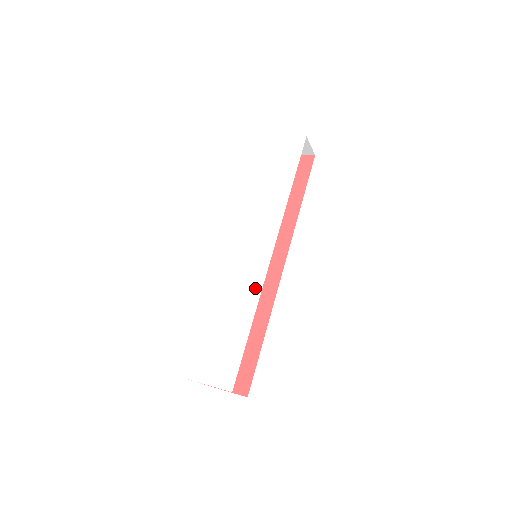
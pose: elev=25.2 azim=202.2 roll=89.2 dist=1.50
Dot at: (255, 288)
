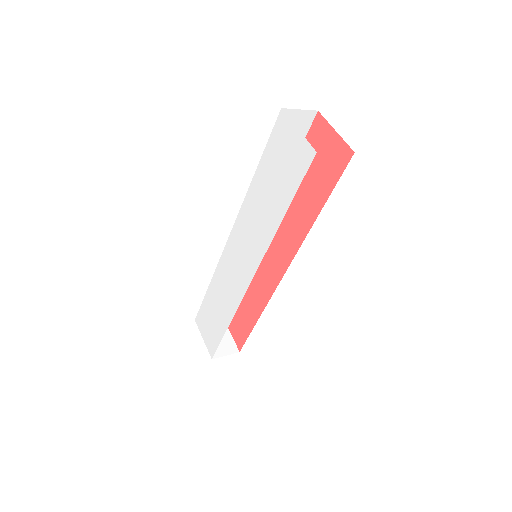
Dot at: (235, 300)
